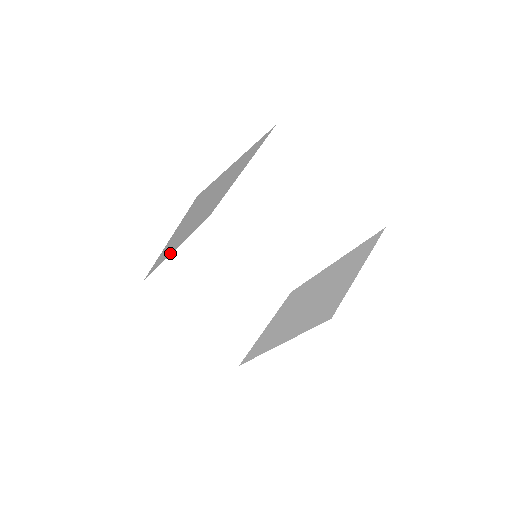
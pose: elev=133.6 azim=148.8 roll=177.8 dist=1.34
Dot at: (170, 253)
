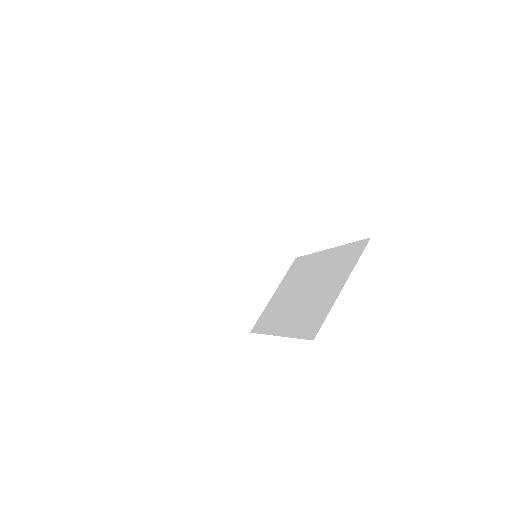
Dot at: occluded
